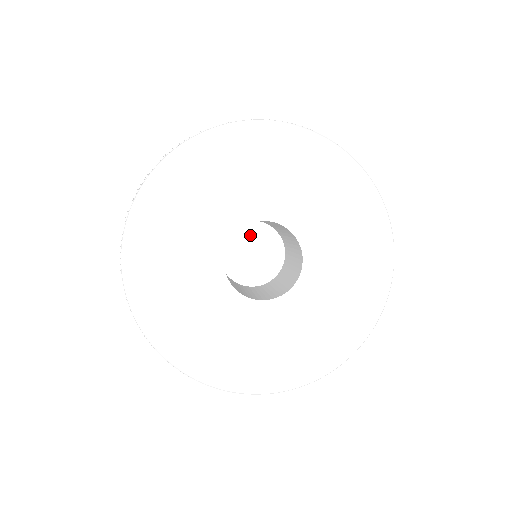
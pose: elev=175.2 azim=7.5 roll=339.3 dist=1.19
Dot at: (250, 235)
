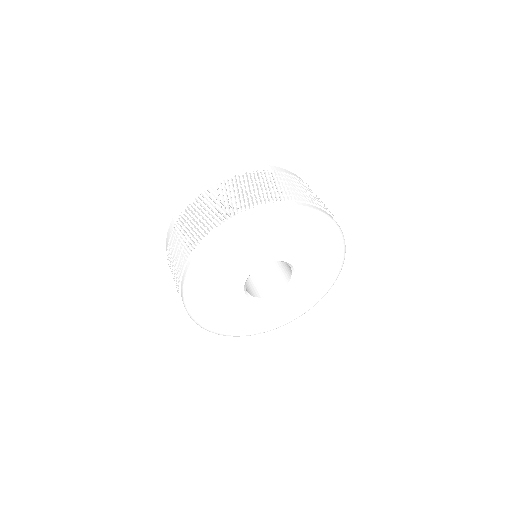
Dot at: occluded
